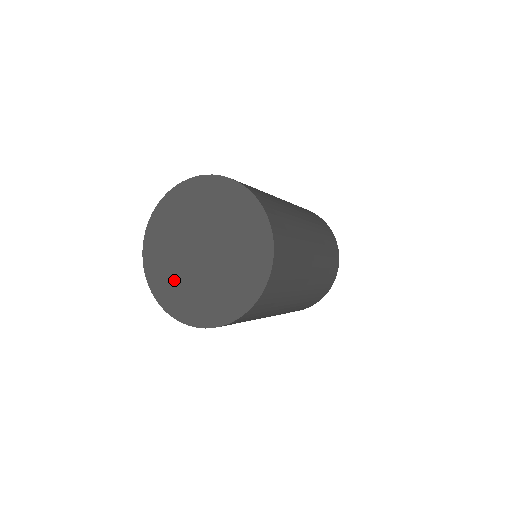
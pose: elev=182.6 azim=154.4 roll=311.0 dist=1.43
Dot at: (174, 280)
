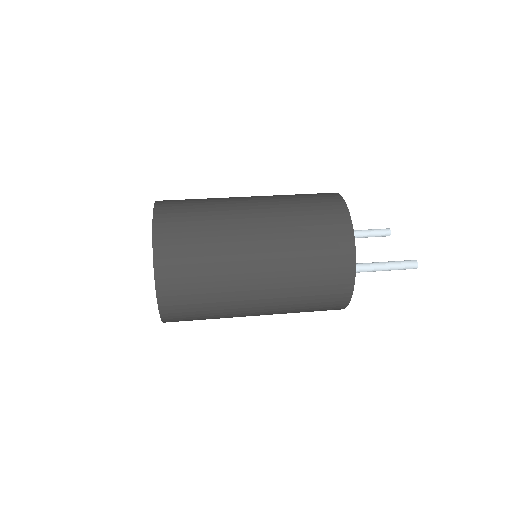
Dot at: occluded
